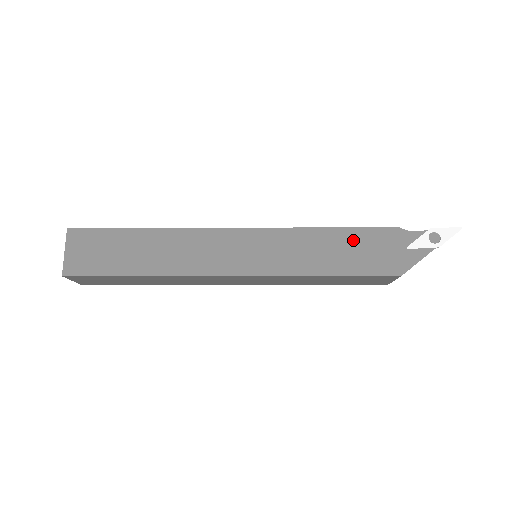
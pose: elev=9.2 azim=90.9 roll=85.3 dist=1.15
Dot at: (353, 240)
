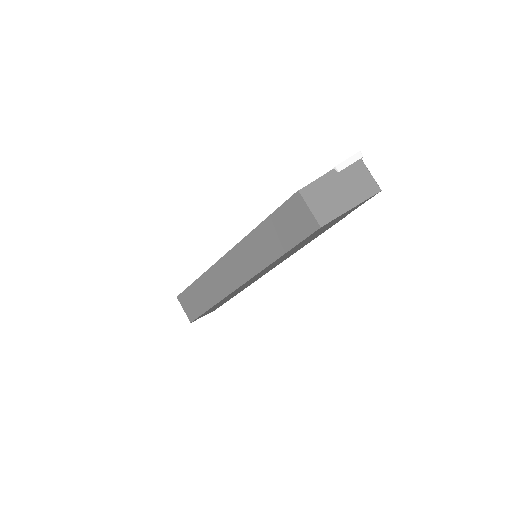
Dot at: occluded
